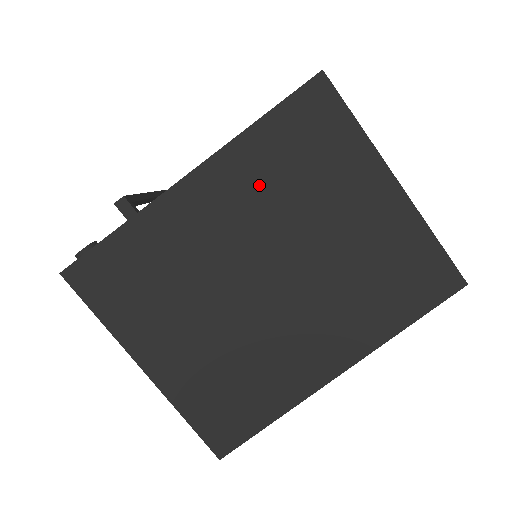
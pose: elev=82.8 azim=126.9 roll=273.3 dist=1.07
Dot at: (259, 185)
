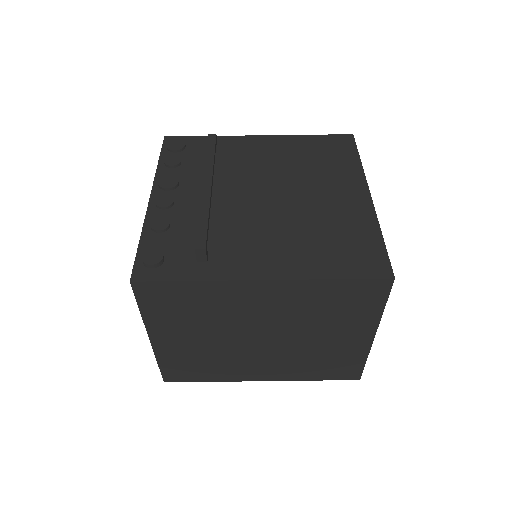
Dot at: (300, 304)
